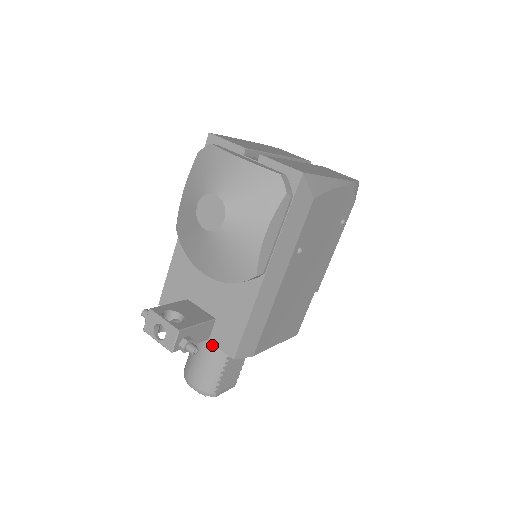
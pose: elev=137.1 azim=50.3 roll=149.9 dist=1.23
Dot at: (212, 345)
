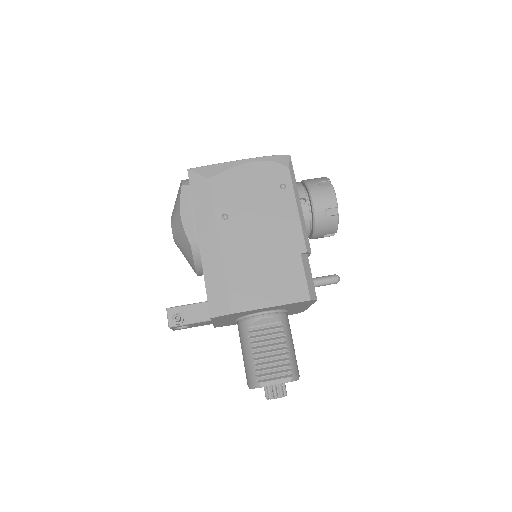
Dot at: (240, 337)
